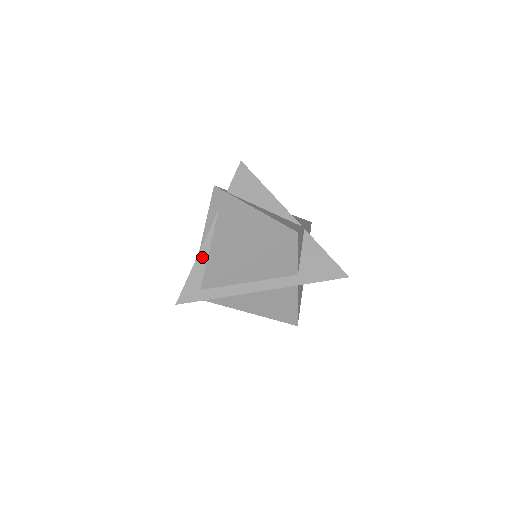
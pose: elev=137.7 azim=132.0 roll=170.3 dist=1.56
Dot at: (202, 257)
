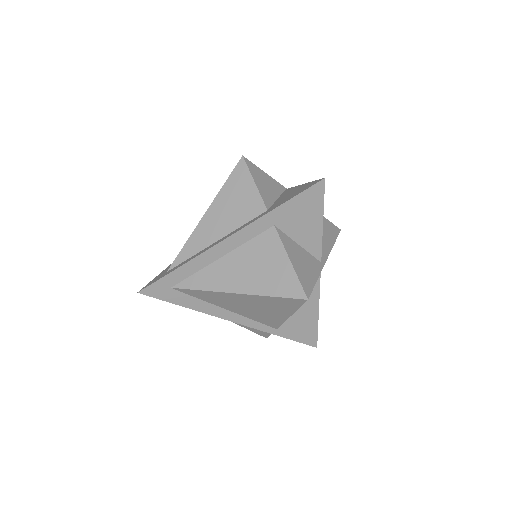
Dot at: occluded
